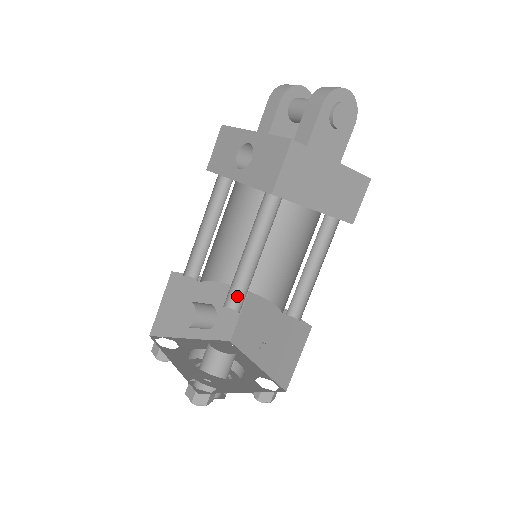
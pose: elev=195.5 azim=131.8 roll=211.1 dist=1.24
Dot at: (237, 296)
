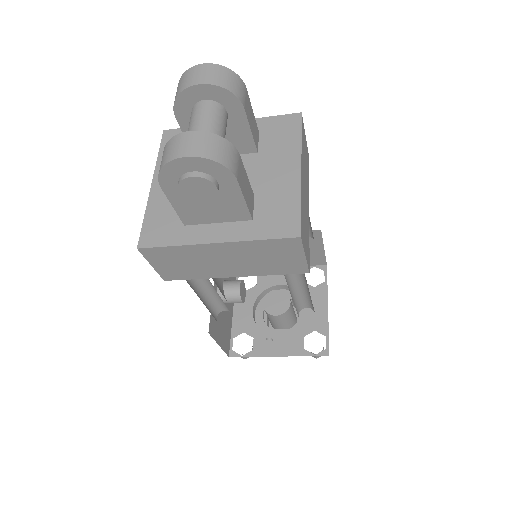
Dot at: occluded
